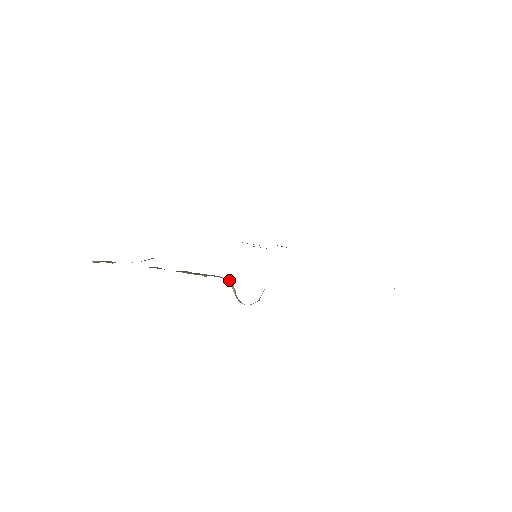
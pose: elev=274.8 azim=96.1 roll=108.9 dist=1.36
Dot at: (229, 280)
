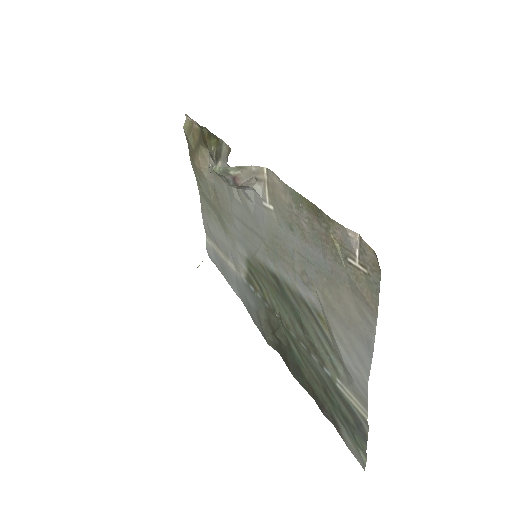
Dot at: occluded
